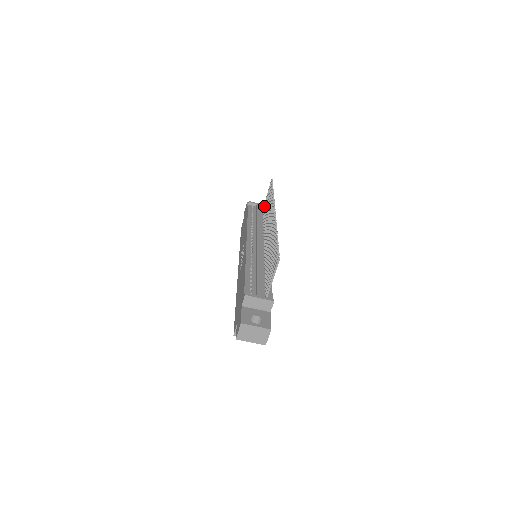
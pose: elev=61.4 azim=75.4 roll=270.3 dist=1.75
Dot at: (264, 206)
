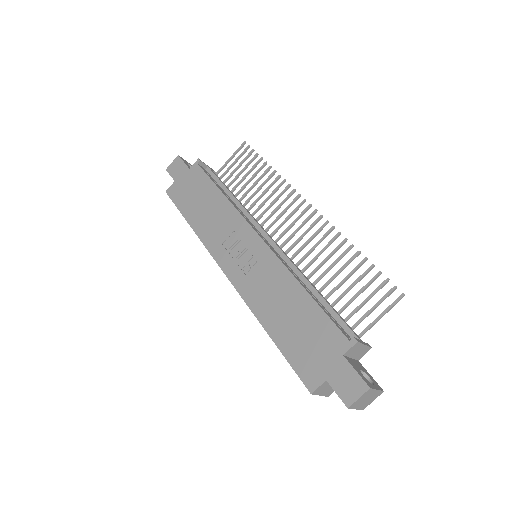
Dot at: (223, 174)
